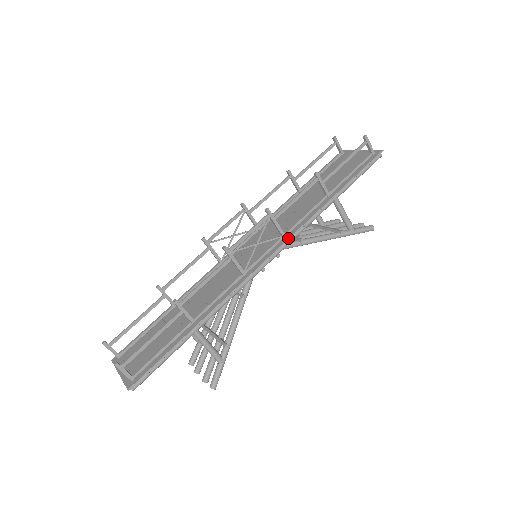
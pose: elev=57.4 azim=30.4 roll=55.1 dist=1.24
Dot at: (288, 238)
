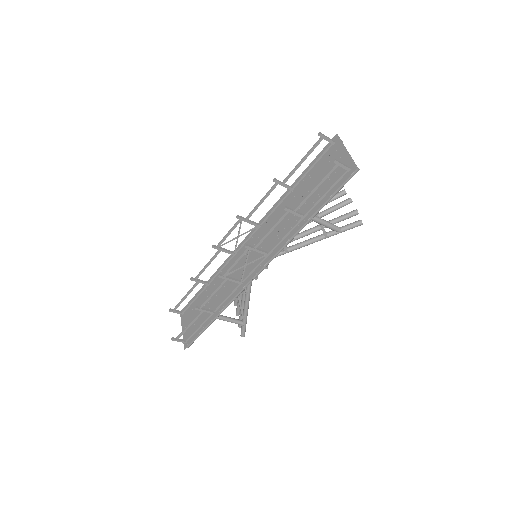
Dot at: (270, 259)
